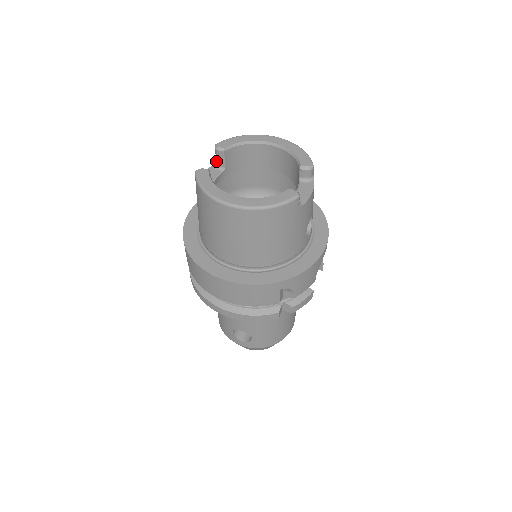
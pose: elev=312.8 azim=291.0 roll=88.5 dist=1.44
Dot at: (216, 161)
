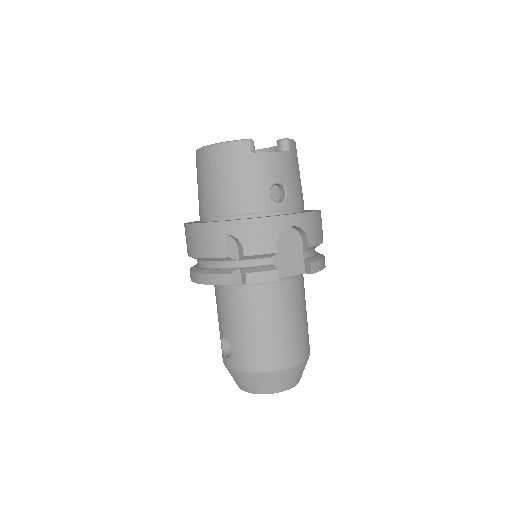
Dot at: occluded
